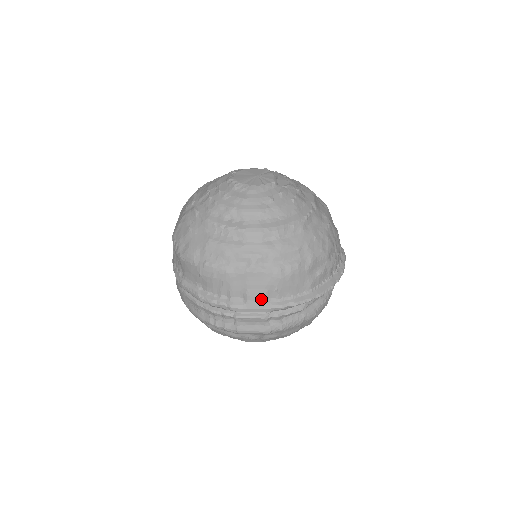
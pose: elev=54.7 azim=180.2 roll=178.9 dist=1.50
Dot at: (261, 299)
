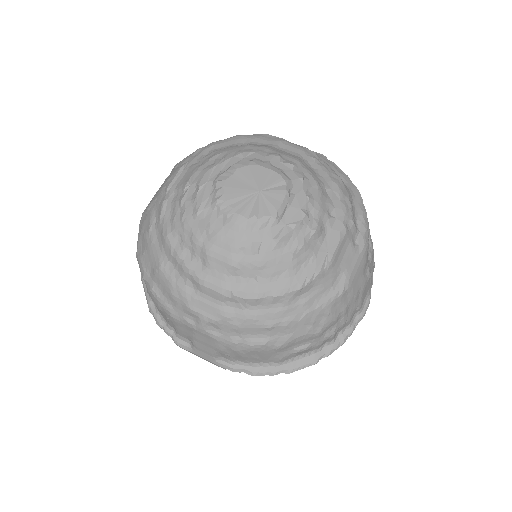
Dot at: (209, 354)
